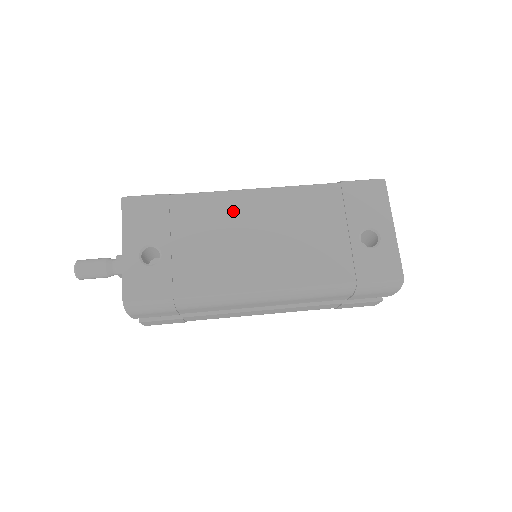
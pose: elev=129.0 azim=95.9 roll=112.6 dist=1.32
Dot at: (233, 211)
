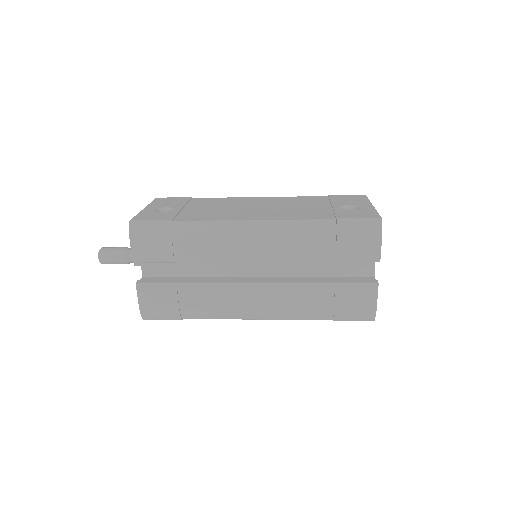
Dot at: (238, 201)
